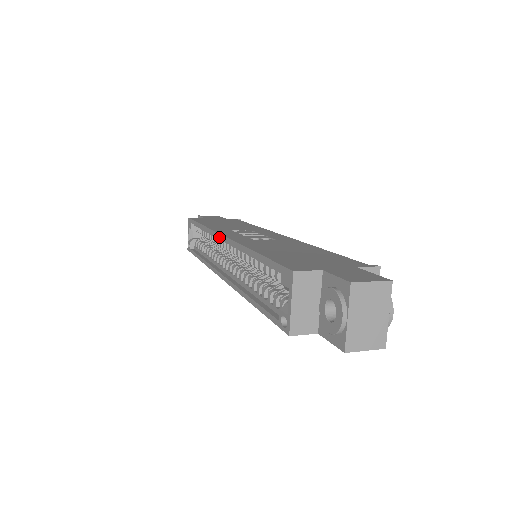
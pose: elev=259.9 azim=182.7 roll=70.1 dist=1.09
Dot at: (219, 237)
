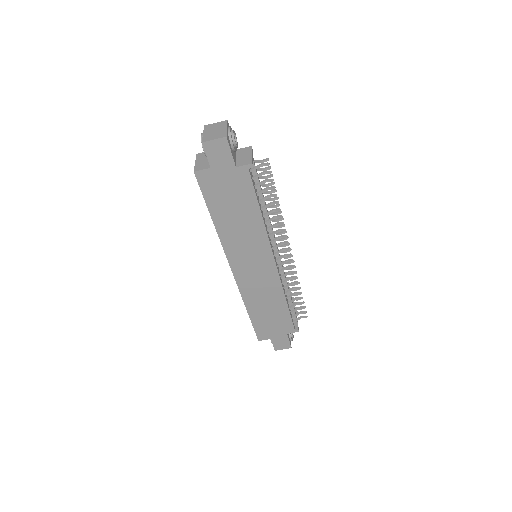
Dot at: occluded
